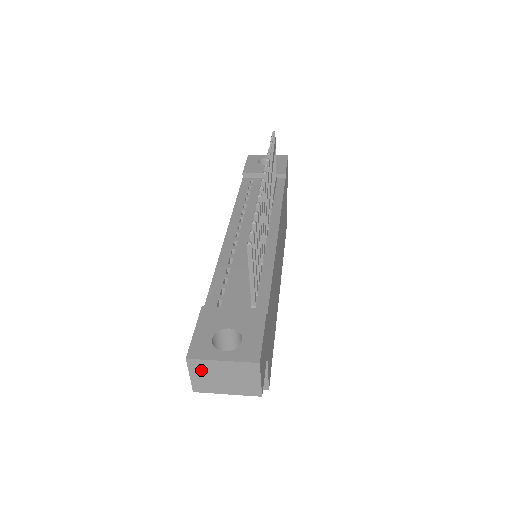
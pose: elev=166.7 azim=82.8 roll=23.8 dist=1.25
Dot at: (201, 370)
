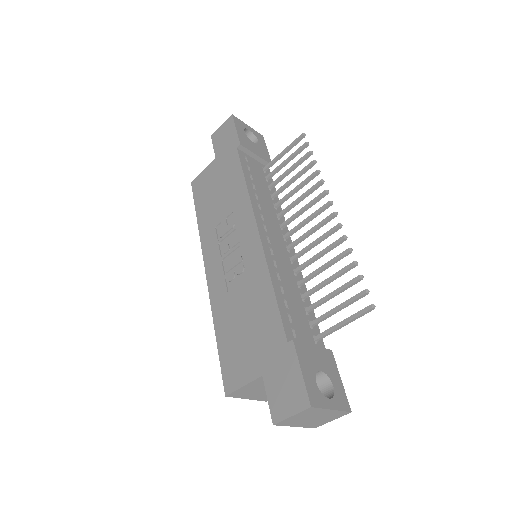
Dot at: (307, 414)
